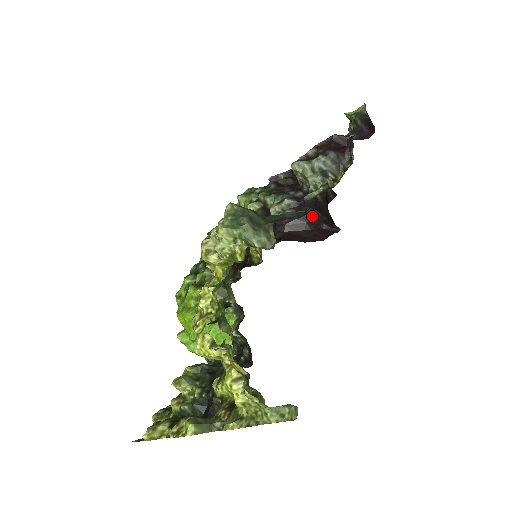
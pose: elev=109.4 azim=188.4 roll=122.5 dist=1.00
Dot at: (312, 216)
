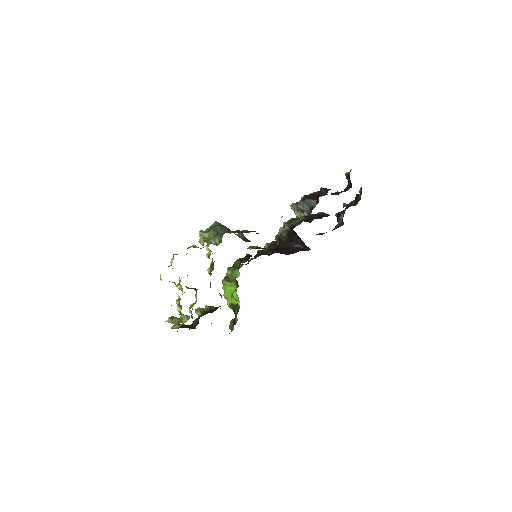
Dot at: (294, 238)
